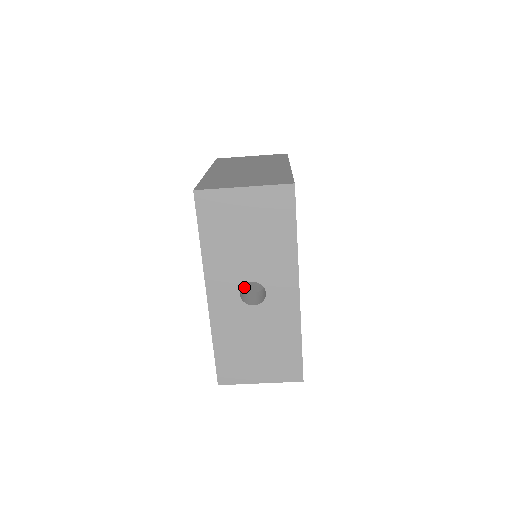
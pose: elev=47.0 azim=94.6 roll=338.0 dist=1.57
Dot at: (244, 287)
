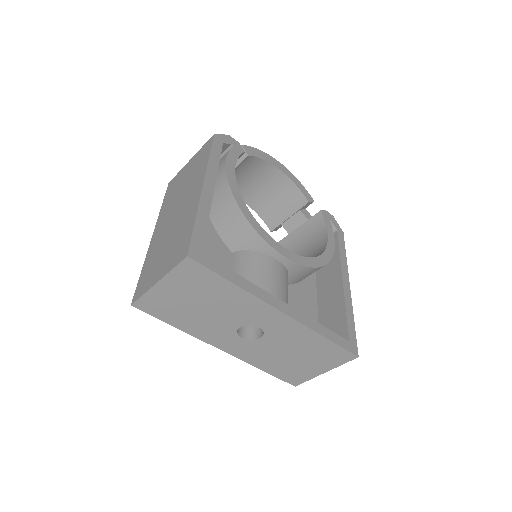
Dot at: occluded
